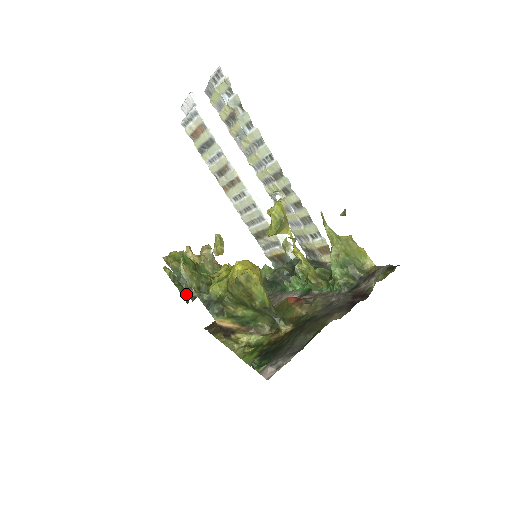
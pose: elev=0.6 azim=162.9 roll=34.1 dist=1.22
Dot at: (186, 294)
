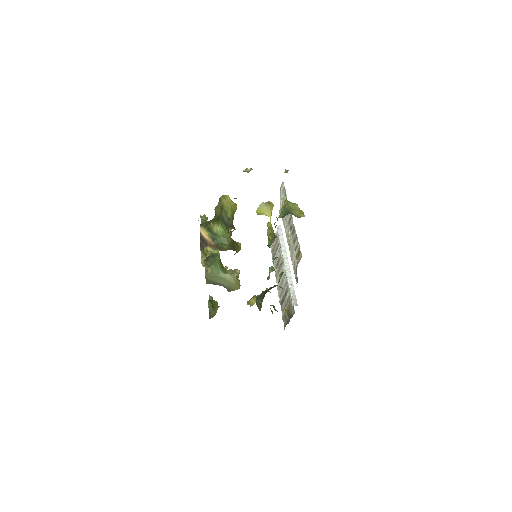
Dot at: (212, 312)
